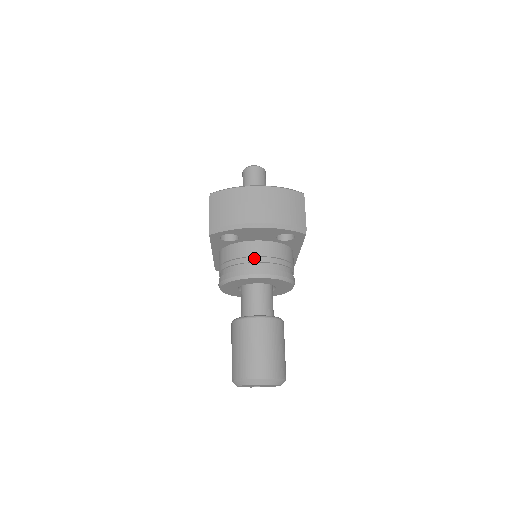
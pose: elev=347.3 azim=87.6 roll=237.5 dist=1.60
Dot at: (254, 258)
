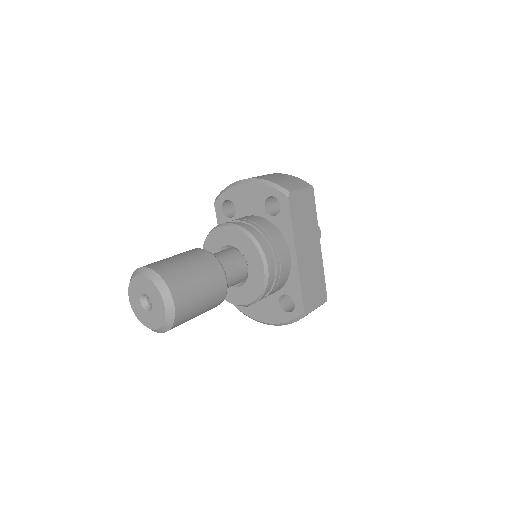
Dot at: (236, 219)
